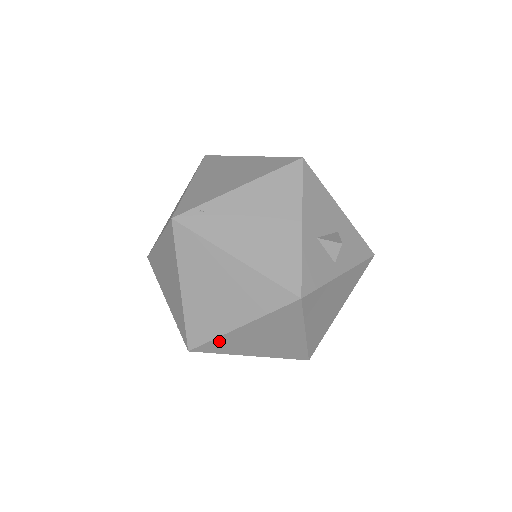
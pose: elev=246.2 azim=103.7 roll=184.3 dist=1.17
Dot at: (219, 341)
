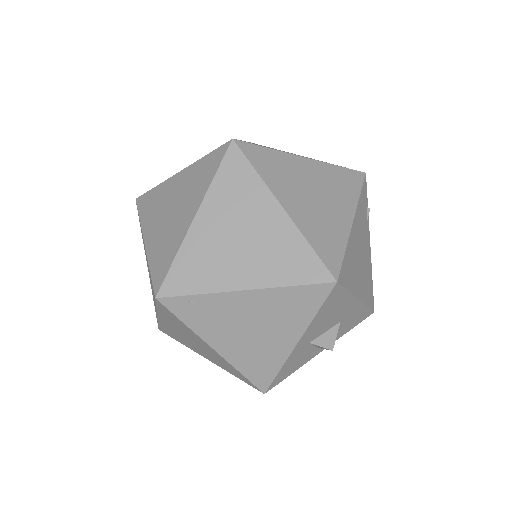
Dot at: occluded
